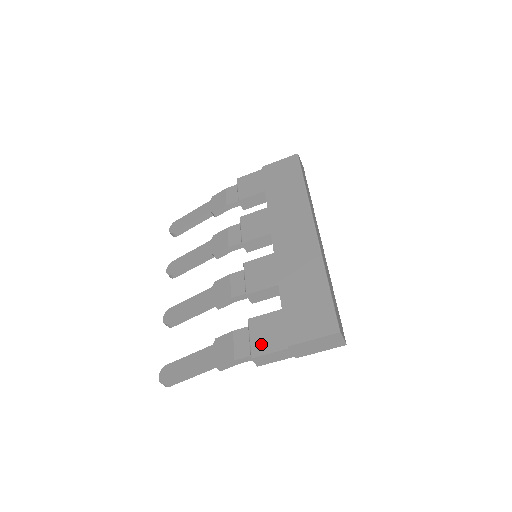
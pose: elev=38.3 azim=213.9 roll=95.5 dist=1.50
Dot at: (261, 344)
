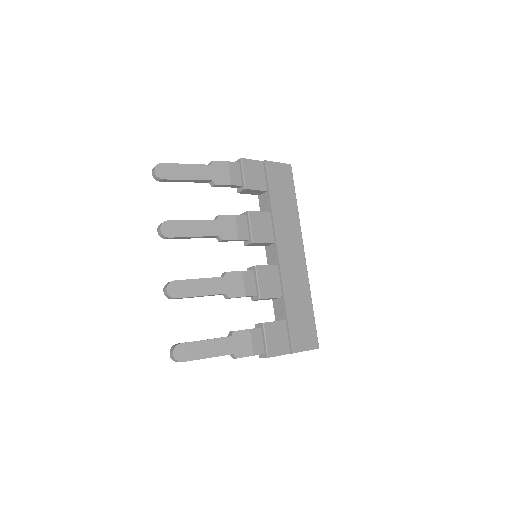
Dot at: (274, 347)
